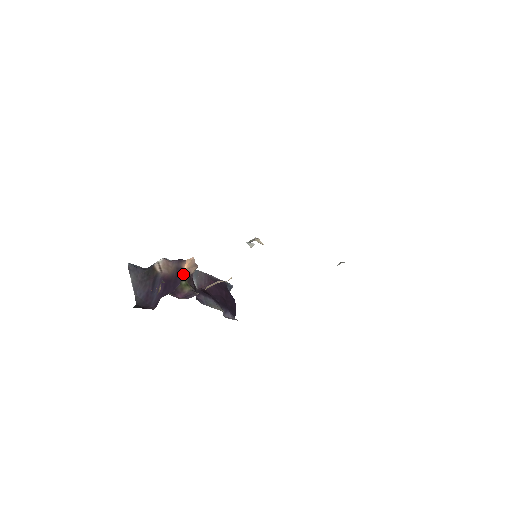
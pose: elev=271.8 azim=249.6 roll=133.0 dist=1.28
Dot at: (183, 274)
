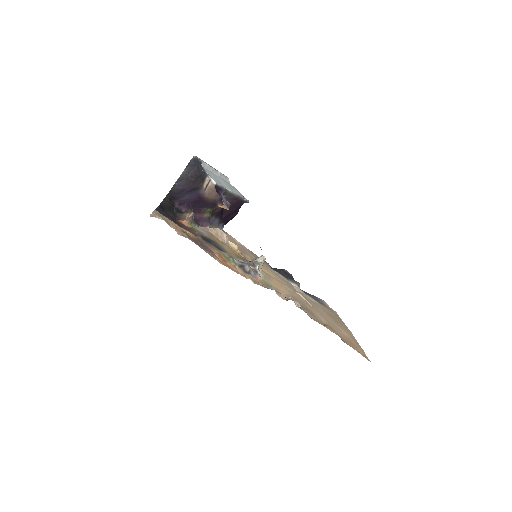
Dot at: (214, 207)
